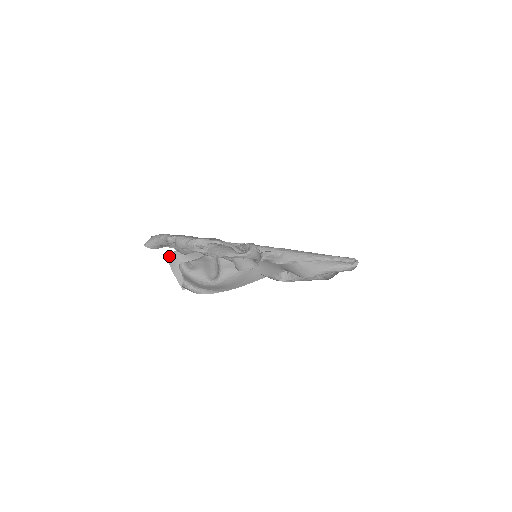
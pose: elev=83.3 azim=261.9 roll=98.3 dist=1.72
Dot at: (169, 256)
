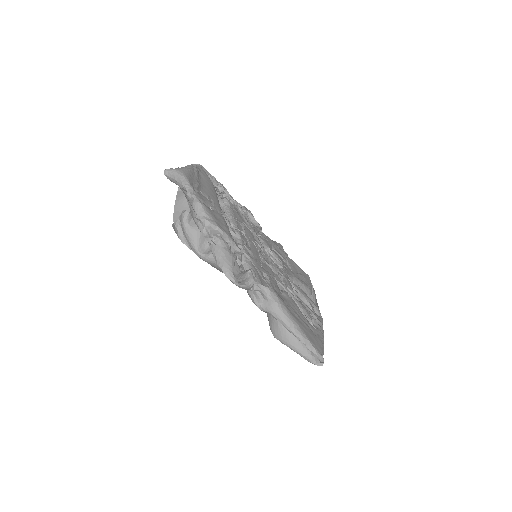
Dot at: occluded
